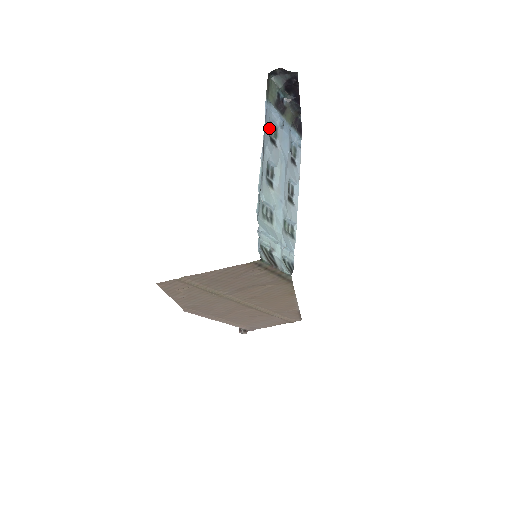
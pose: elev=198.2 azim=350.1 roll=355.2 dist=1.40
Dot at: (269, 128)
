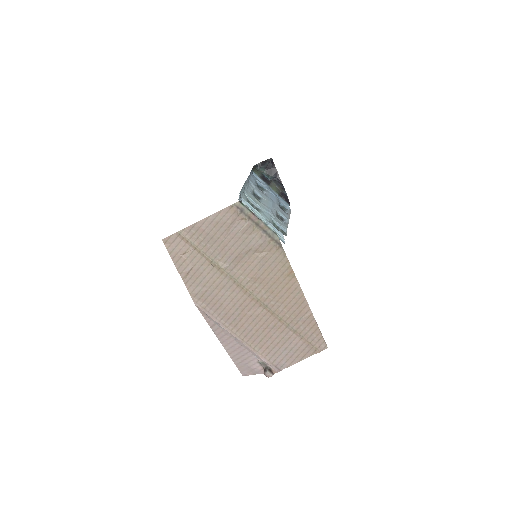
Dot at: (256, 182)
